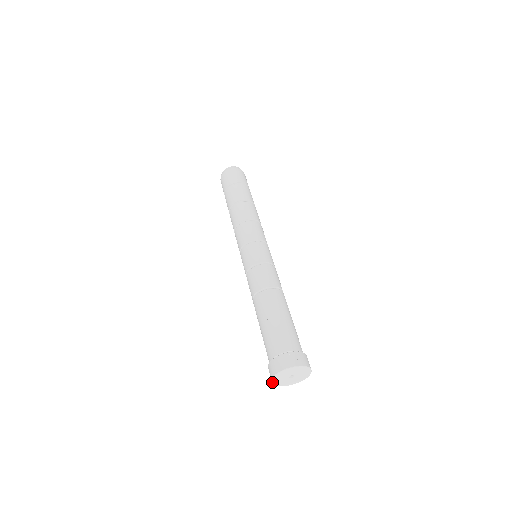
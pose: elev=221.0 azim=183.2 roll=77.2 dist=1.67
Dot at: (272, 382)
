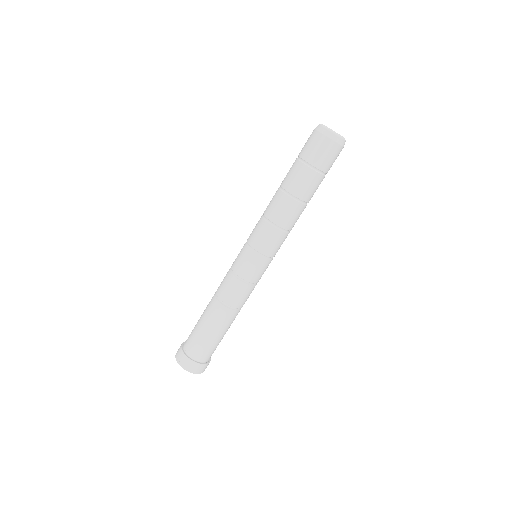
Dot at: occluded
